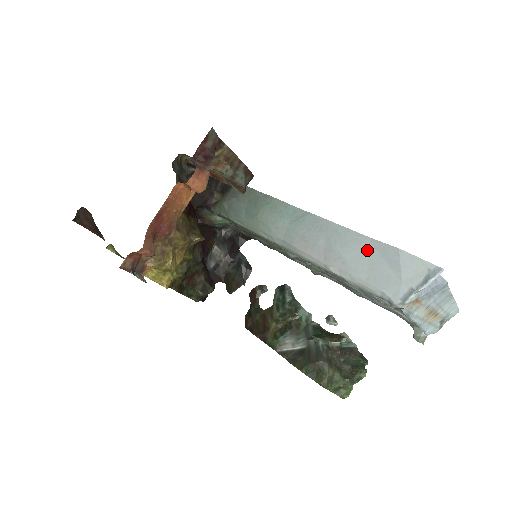
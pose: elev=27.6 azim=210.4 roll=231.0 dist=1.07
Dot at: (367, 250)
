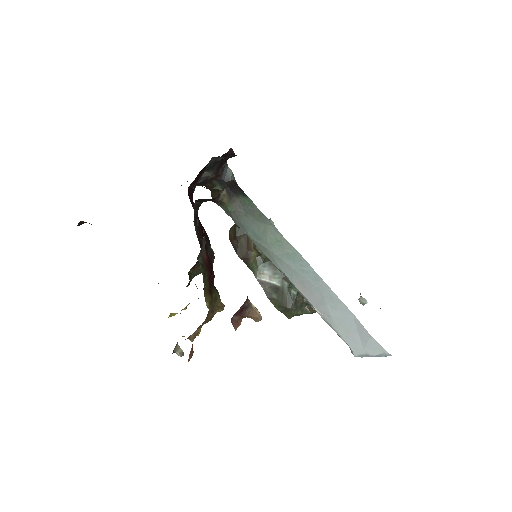
Dot at: (349, 321)
